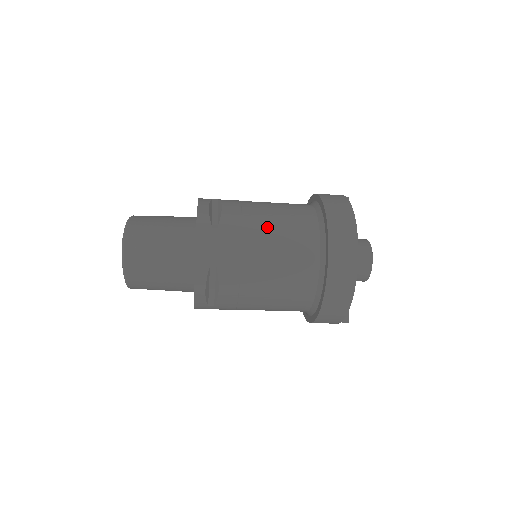
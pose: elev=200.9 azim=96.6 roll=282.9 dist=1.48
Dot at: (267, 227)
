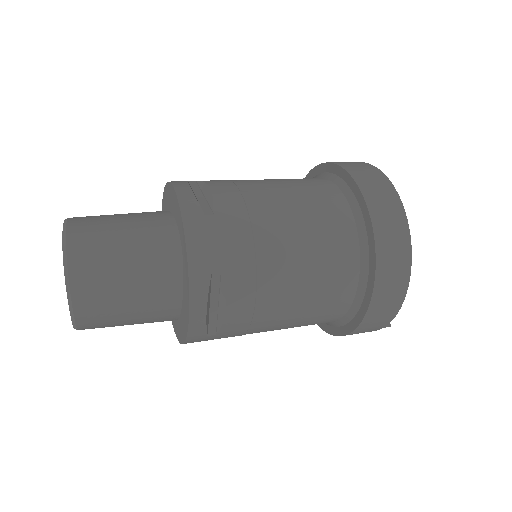
Dot at: (281, 207)
